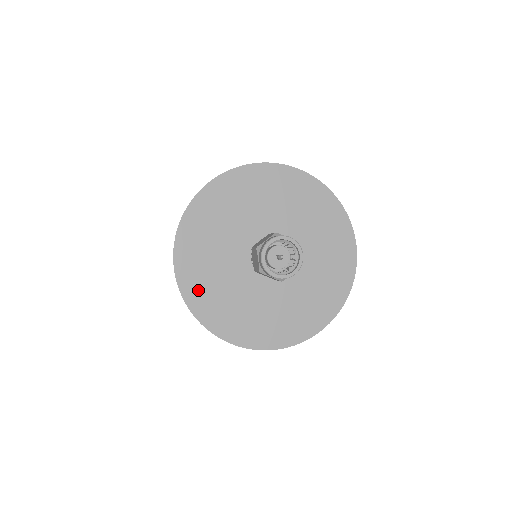
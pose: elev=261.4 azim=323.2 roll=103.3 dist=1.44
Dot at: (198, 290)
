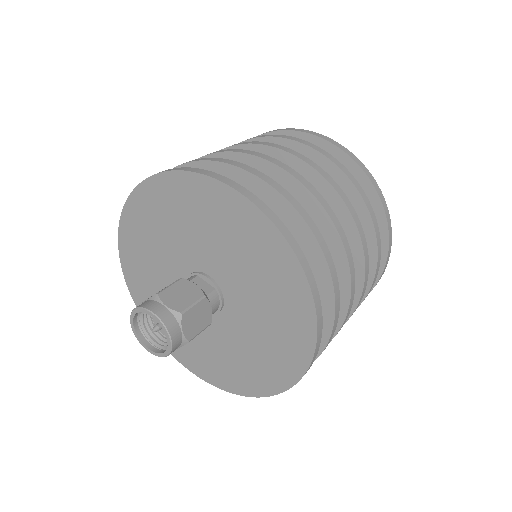
Dot at: (137, 223)
